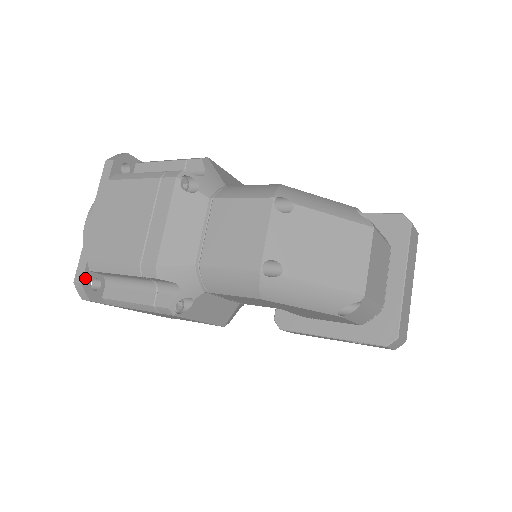
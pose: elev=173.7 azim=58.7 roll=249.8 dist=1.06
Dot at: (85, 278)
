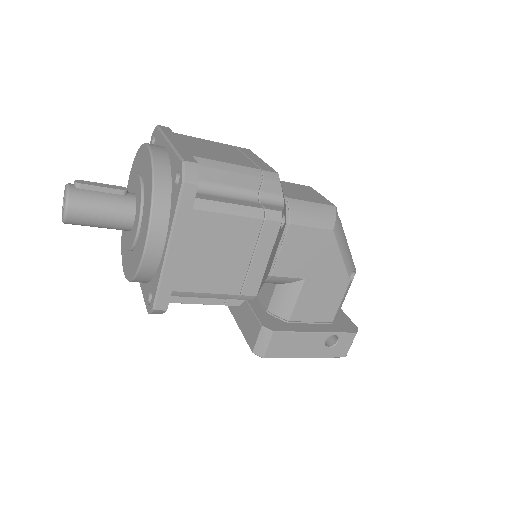
Dot at: (195, 164)
